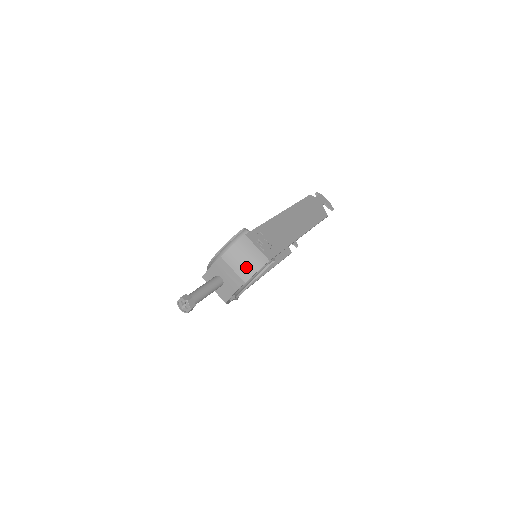
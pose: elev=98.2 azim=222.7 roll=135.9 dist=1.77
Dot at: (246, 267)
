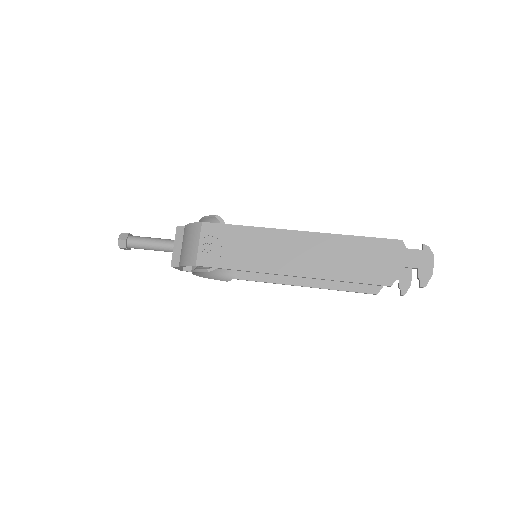
Dot at: (183, 253)
